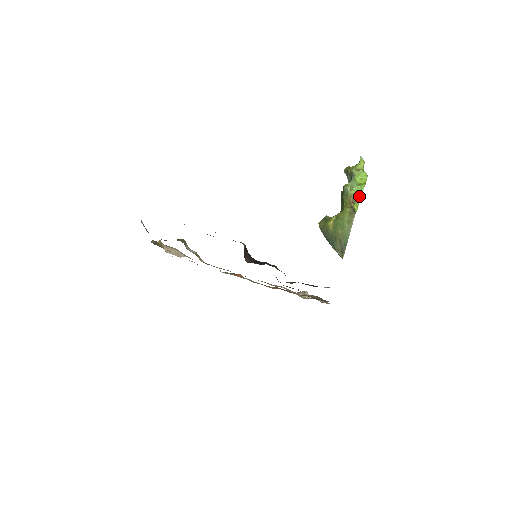
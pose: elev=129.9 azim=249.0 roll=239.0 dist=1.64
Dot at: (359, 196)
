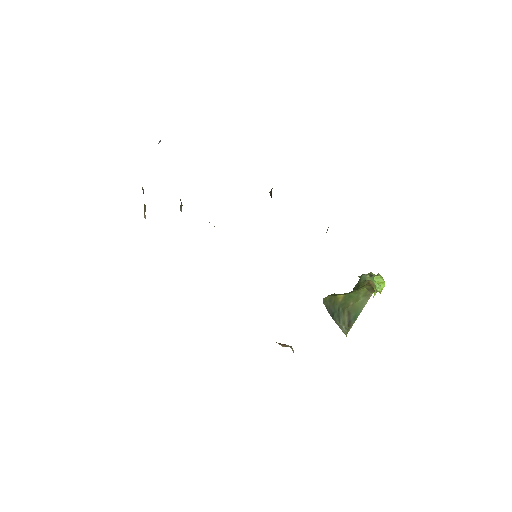
Dot at: (377, 288)
